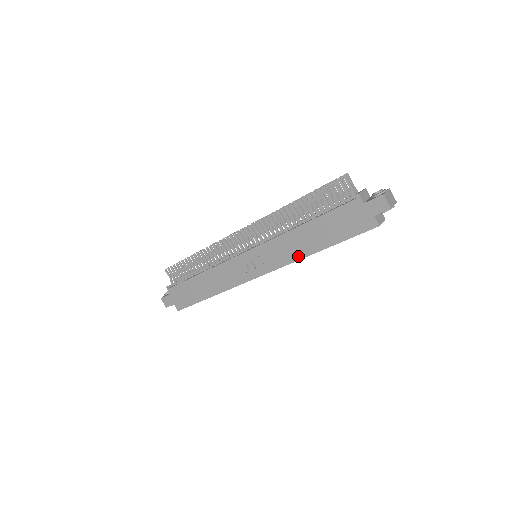
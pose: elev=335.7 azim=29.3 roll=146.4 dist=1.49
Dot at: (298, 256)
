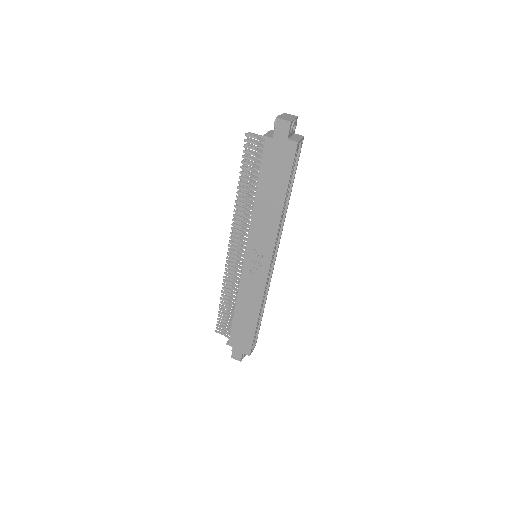
Dot at: (275, 224)
